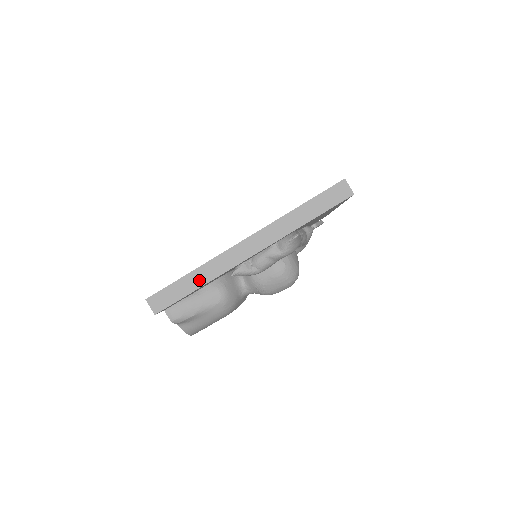
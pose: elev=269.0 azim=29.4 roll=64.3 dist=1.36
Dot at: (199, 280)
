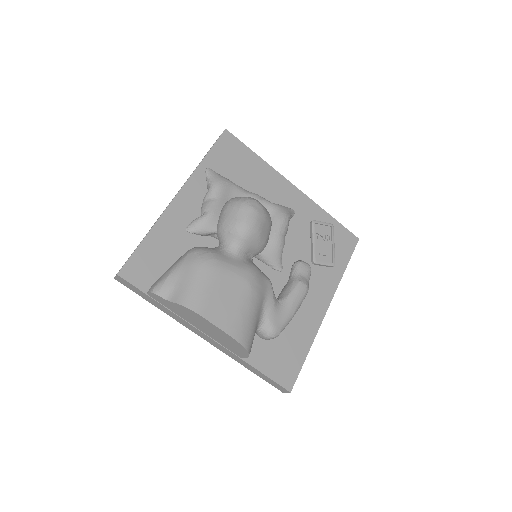
Dot at: (146, 235)
